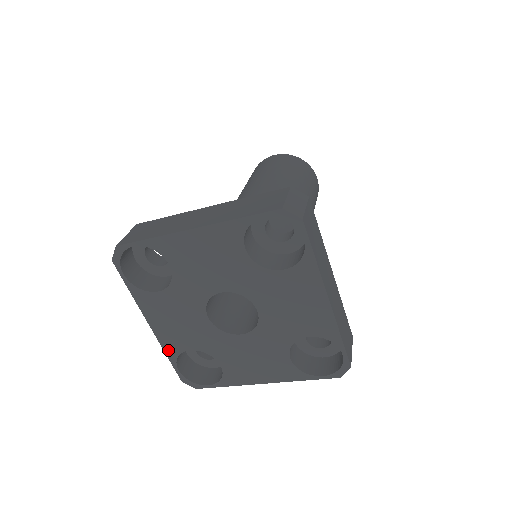
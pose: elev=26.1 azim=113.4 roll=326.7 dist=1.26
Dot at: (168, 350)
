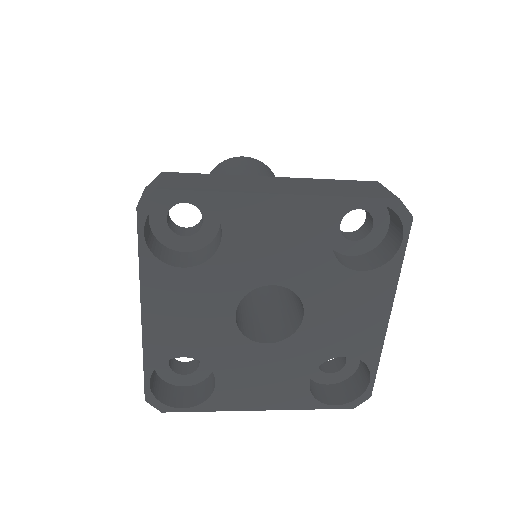
Dot at: (150, 353)
